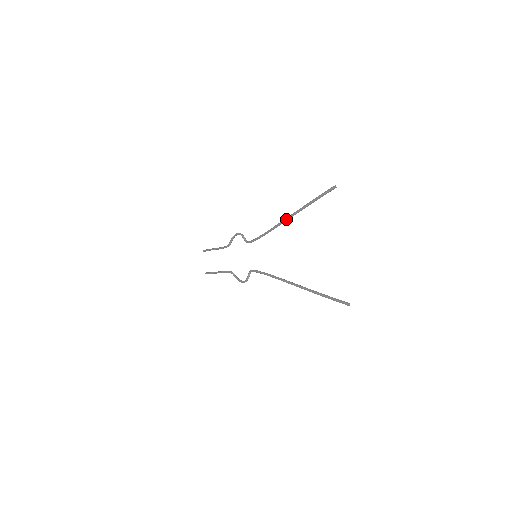
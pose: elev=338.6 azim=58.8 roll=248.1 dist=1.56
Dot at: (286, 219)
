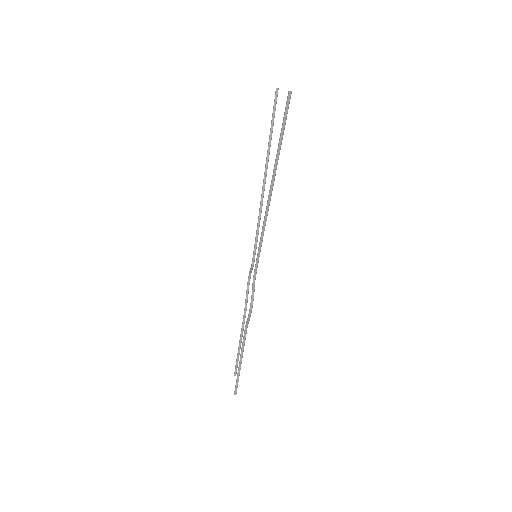
Dot at: (264, 175)
